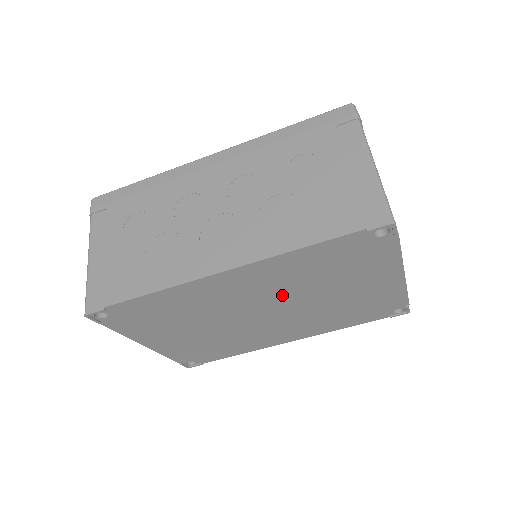
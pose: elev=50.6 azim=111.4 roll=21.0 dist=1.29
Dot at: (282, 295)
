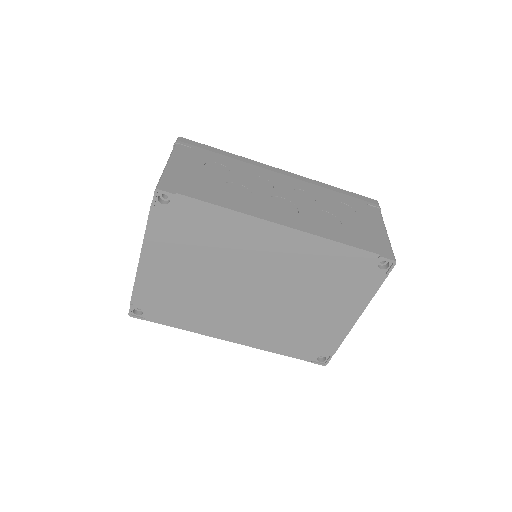
Dot at: (283, 279)
